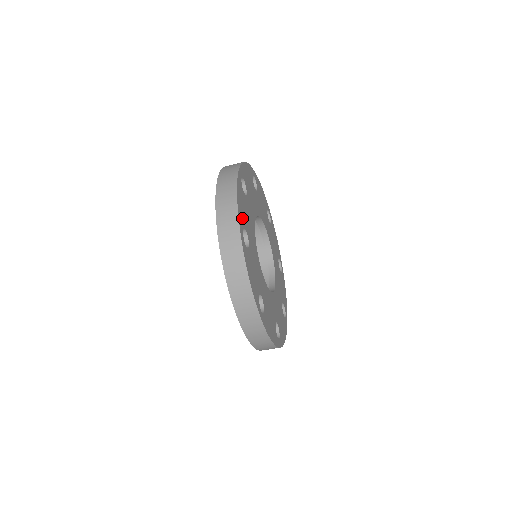
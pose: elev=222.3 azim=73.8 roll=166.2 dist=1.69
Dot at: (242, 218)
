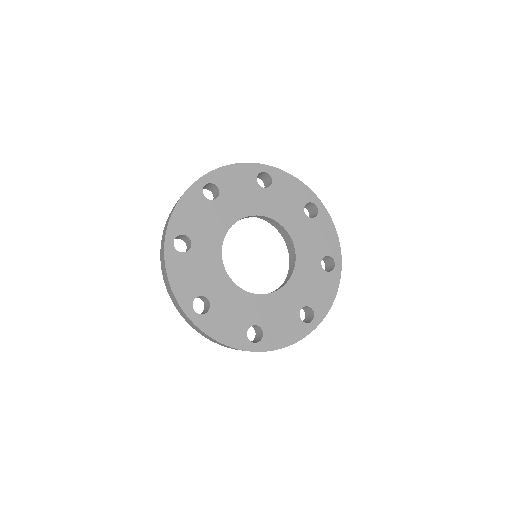
Dot at: (182, 225)
